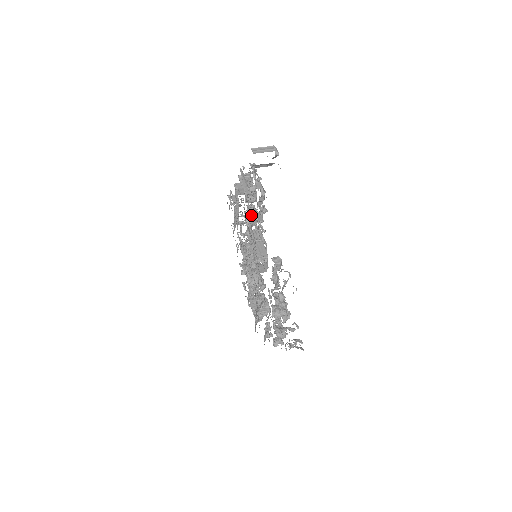
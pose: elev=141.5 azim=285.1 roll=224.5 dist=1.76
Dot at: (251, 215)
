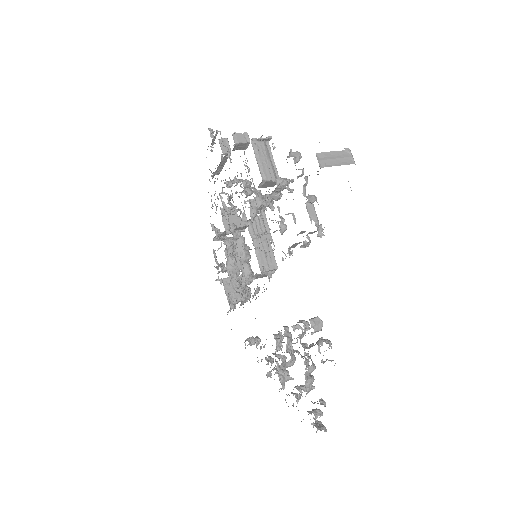
Dot at: (259, 200)
